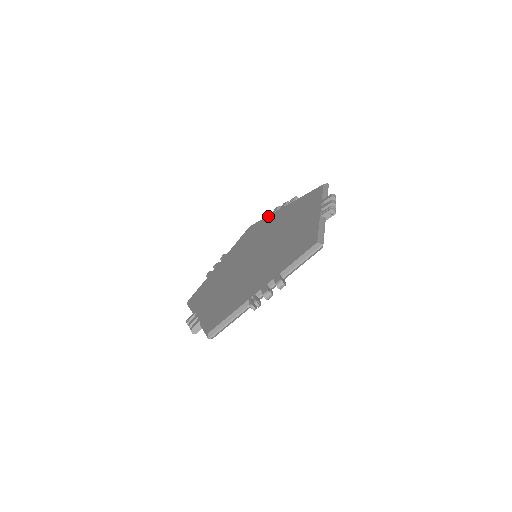
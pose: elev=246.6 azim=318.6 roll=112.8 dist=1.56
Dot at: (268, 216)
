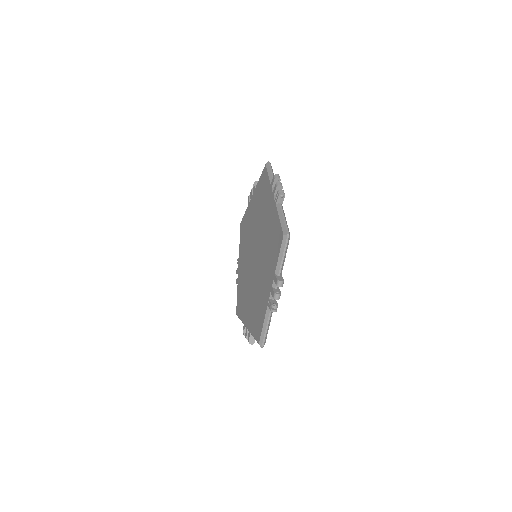
Dot at: (269, 185)
